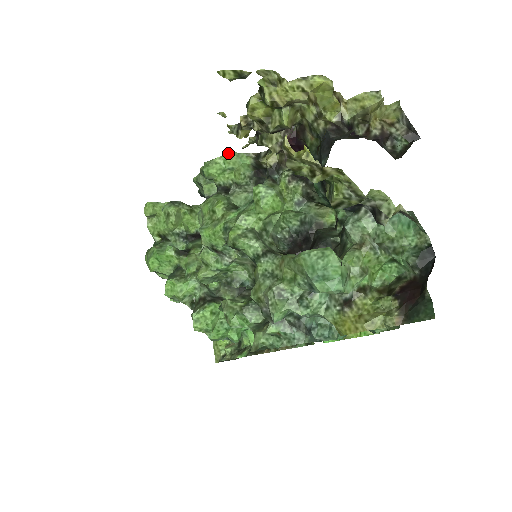
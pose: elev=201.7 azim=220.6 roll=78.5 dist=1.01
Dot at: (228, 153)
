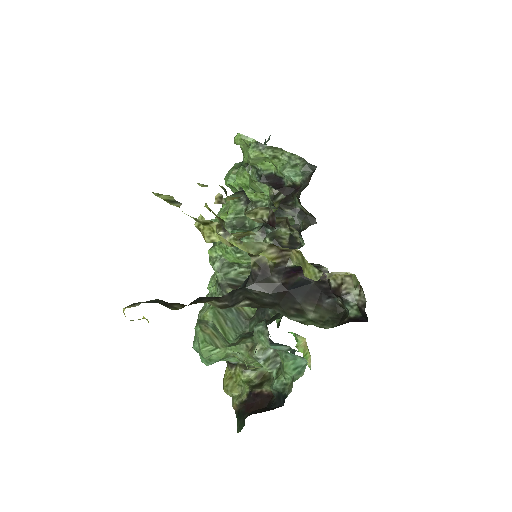
Dot at: (252, 178)
